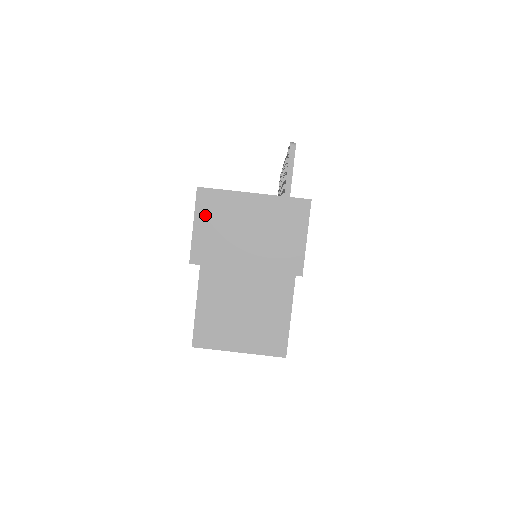
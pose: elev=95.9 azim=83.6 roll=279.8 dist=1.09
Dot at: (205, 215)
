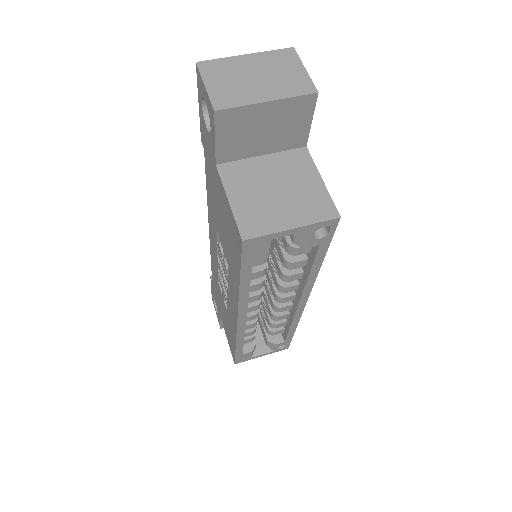
Dot at: (212, 77)
